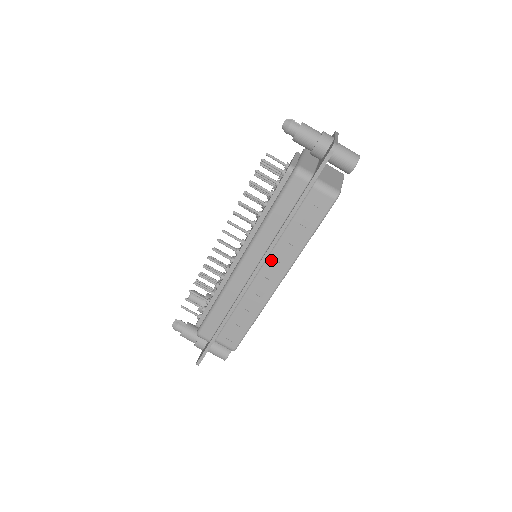
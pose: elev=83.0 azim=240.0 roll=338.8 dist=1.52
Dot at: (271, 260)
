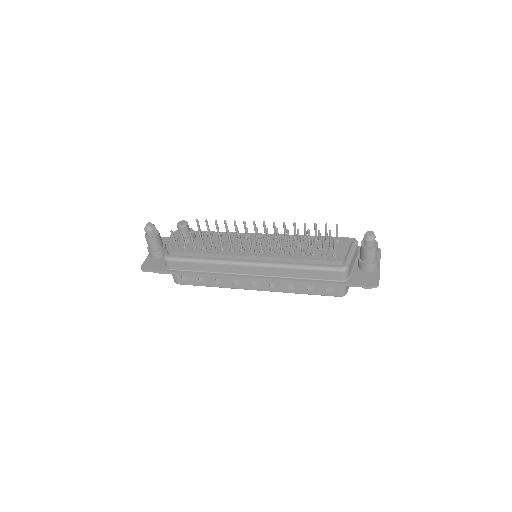
Dot at: occluded
